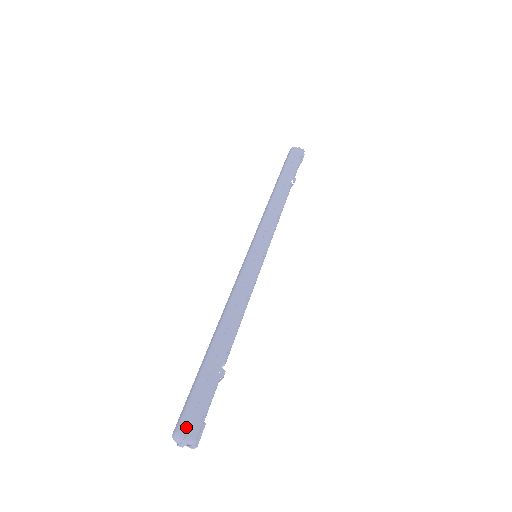
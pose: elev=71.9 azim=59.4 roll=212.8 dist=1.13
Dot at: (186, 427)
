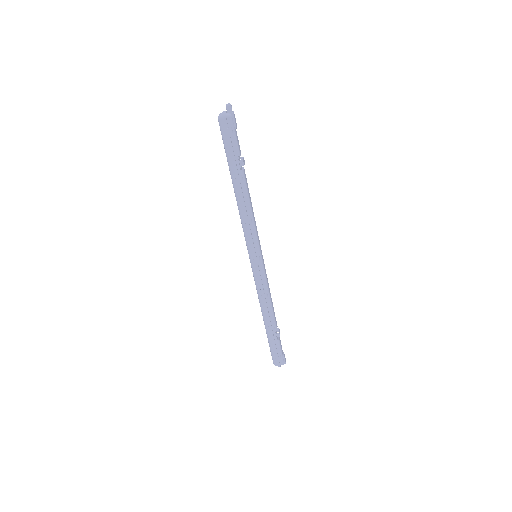
Dot at: (276, 363)
